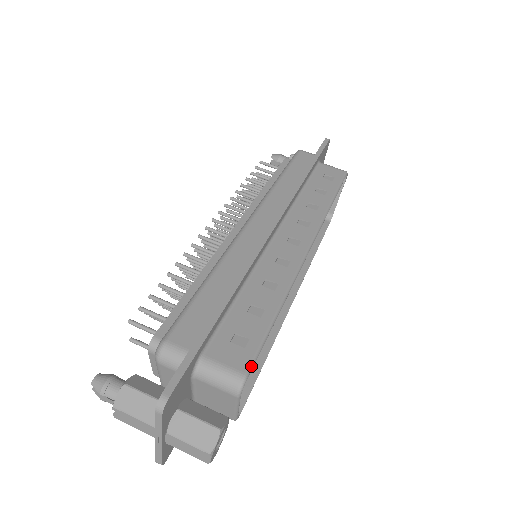
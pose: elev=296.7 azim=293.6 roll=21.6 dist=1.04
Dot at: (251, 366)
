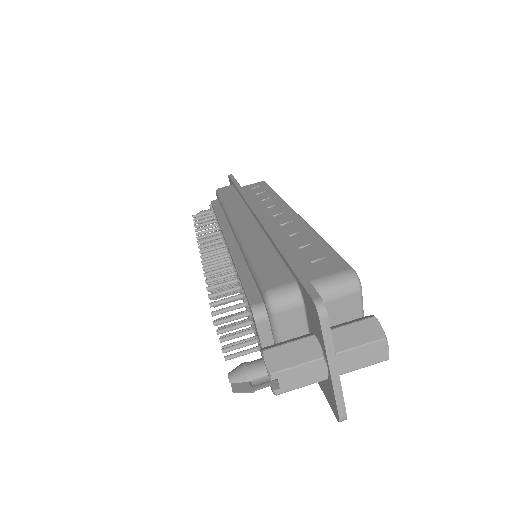
Dot at: (348, 264)
